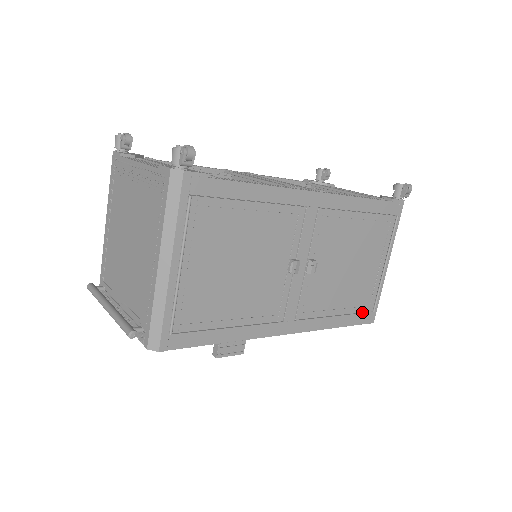
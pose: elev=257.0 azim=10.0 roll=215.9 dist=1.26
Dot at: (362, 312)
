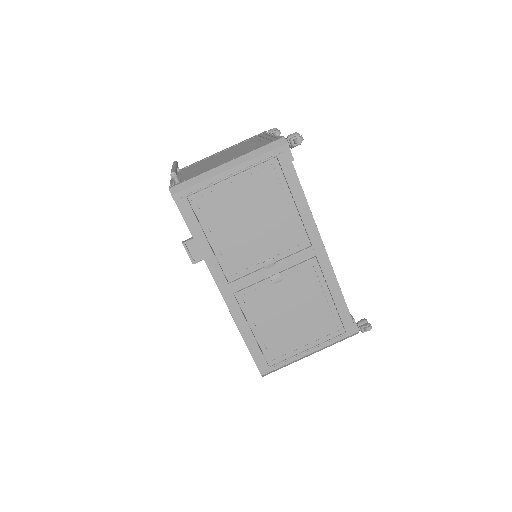
Dot at: (265, 356)
